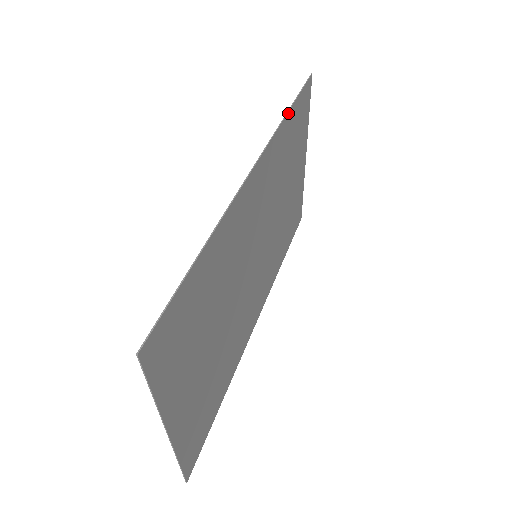
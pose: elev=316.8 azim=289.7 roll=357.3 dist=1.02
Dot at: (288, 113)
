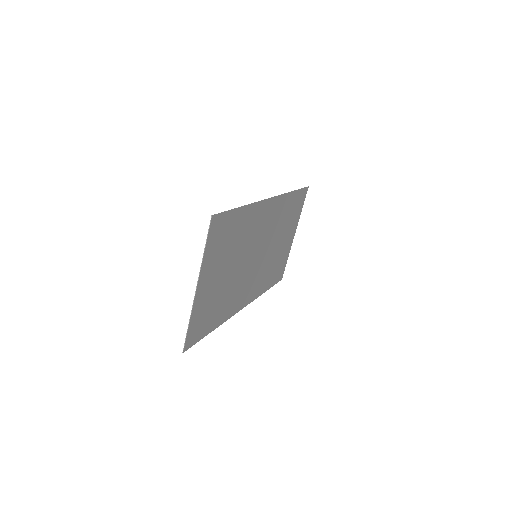
Dot at: (292, 192)
